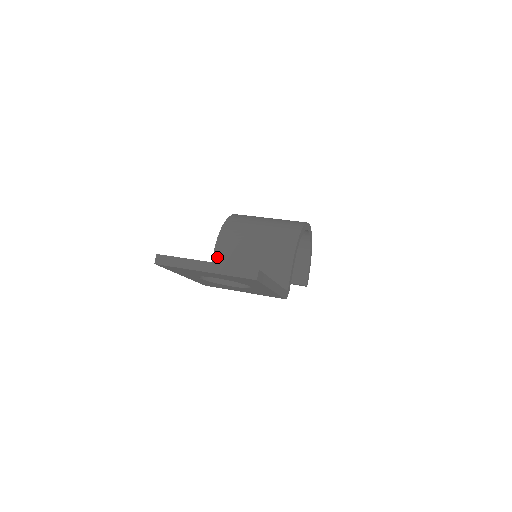
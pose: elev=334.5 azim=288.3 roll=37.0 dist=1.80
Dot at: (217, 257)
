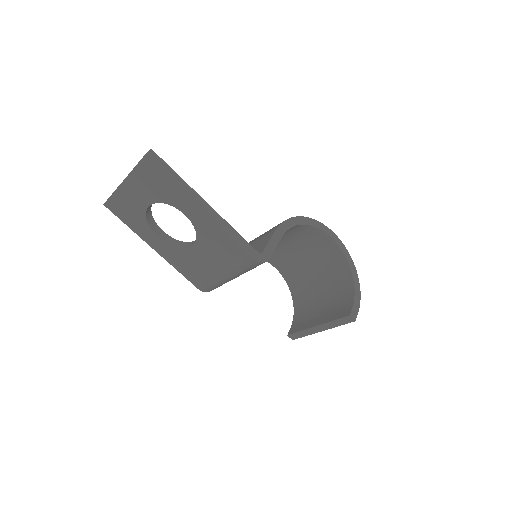
Dot at: occluded
